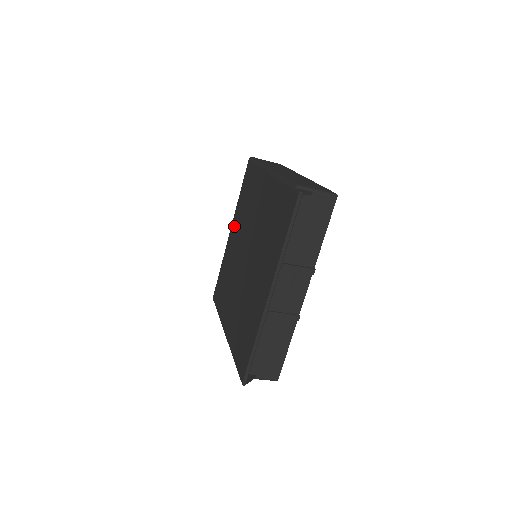
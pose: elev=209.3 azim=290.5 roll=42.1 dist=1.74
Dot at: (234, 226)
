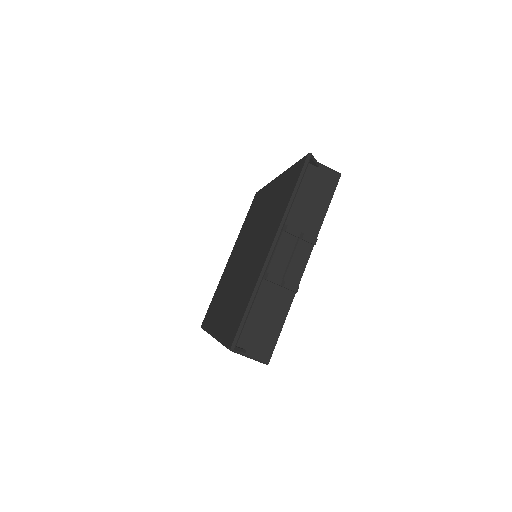
Dot at: (235, 247)
